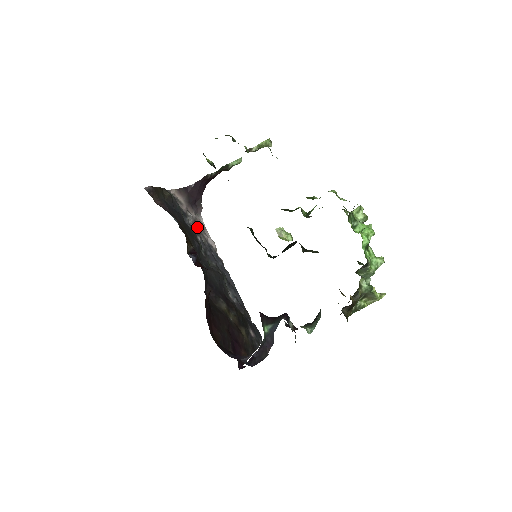
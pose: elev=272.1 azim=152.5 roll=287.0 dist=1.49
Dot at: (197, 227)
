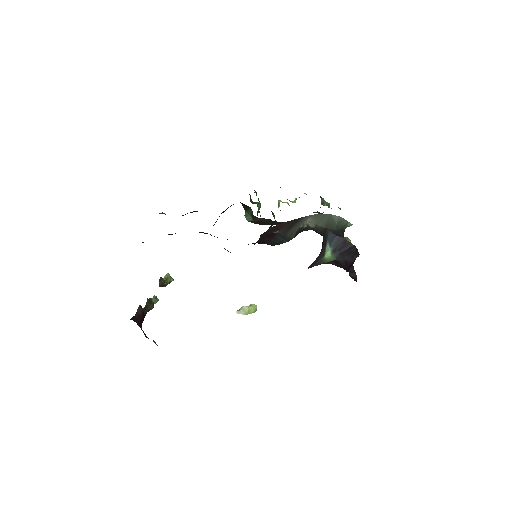
Dot at: occluded
